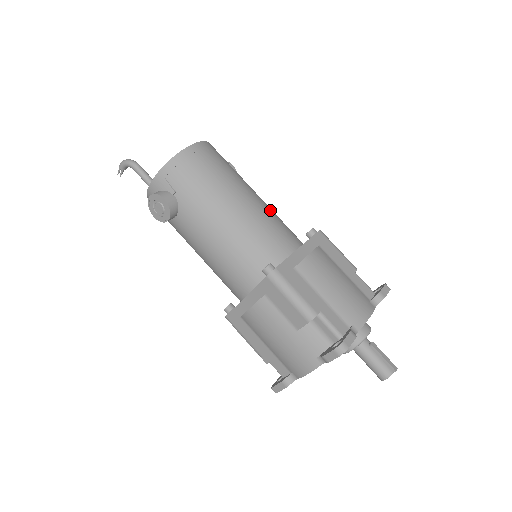
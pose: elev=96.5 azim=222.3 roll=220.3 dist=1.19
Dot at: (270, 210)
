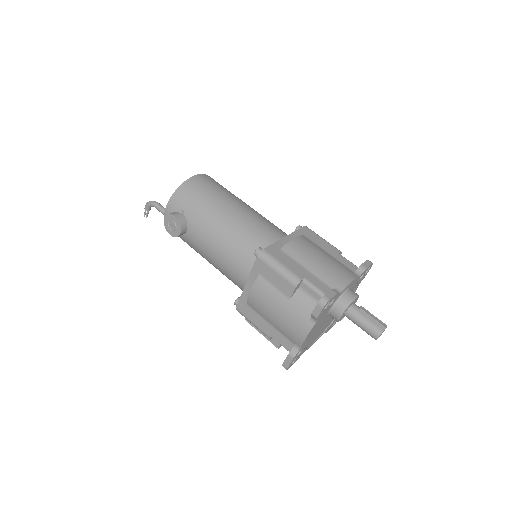
Dot at: (261, 216)
